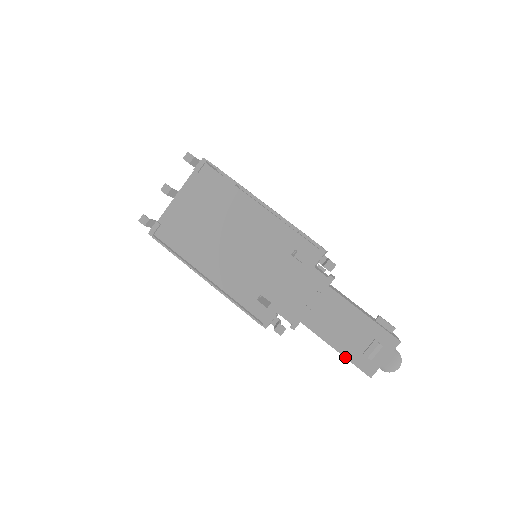
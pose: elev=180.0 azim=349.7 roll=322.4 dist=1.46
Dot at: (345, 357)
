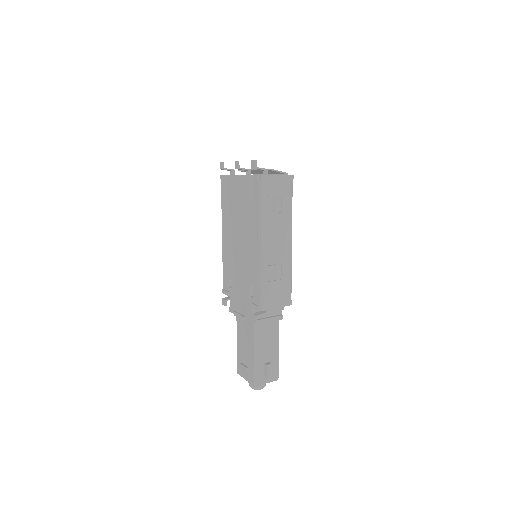
Dot at: (237, 352)
